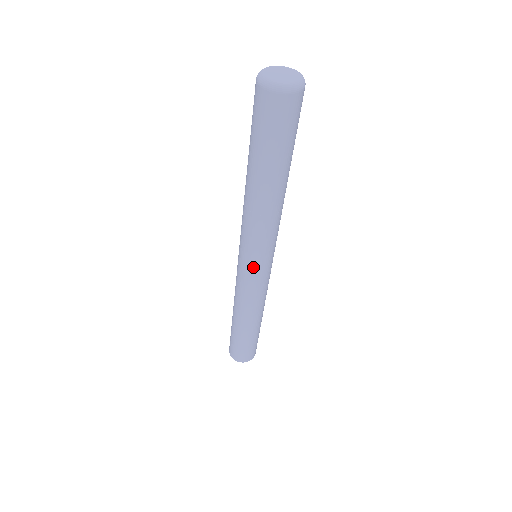
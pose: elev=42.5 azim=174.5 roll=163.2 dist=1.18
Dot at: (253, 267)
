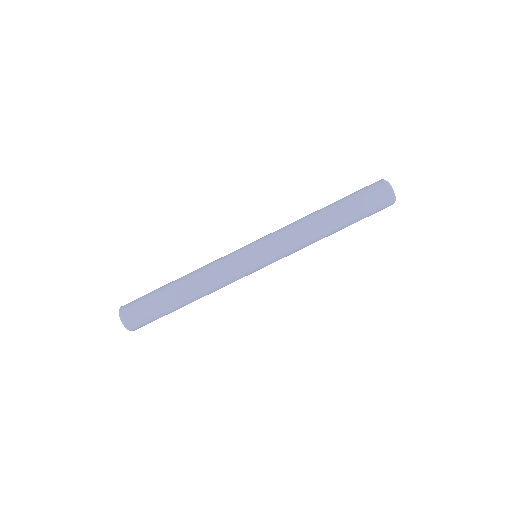
Dot at: (260, 262)
